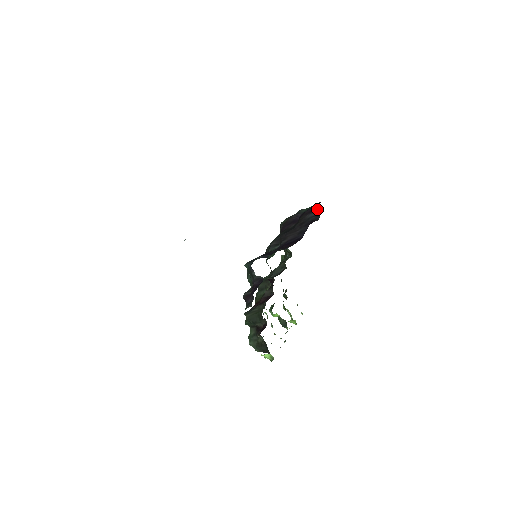
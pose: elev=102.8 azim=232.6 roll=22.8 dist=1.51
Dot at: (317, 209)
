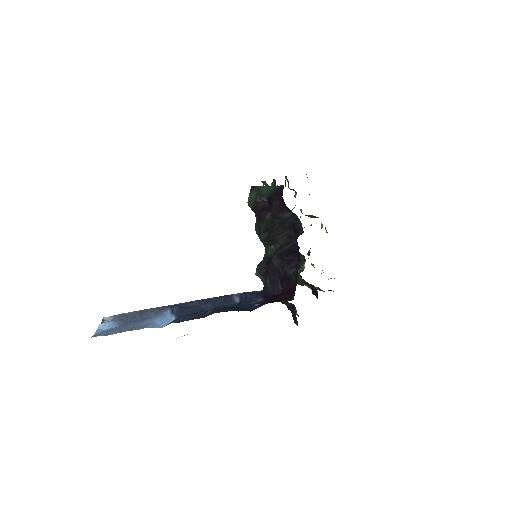
Dot at: (288, 210)
